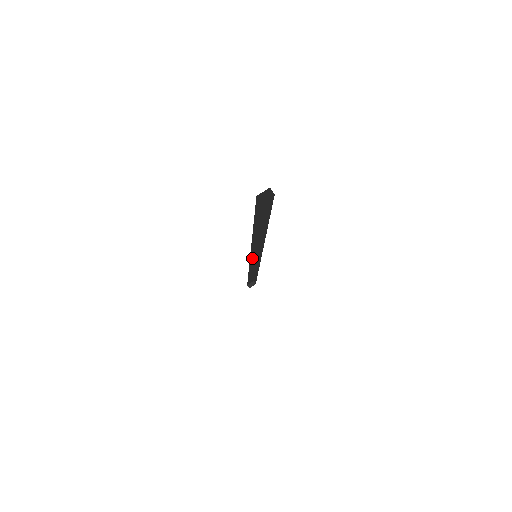
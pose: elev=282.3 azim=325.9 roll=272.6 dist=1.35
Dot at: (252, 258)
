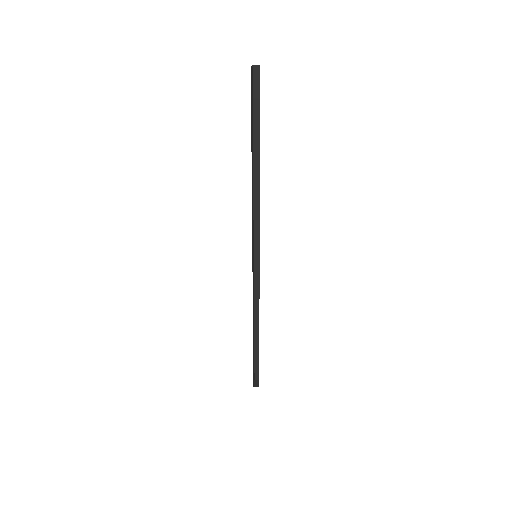
Dot at: occluded
